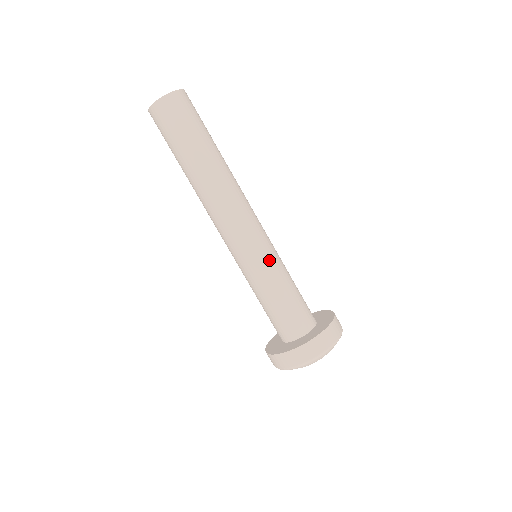
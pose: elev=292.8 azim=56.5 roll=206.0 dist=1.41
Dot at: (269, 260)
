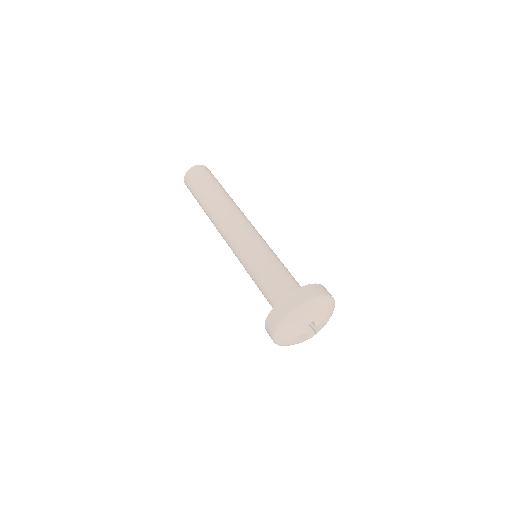
Dot at: (260, 249)
